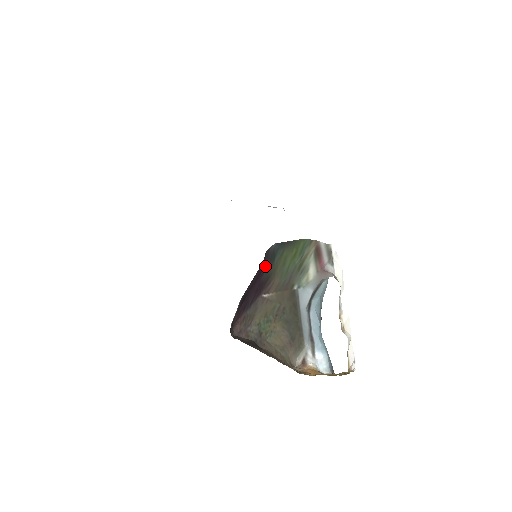
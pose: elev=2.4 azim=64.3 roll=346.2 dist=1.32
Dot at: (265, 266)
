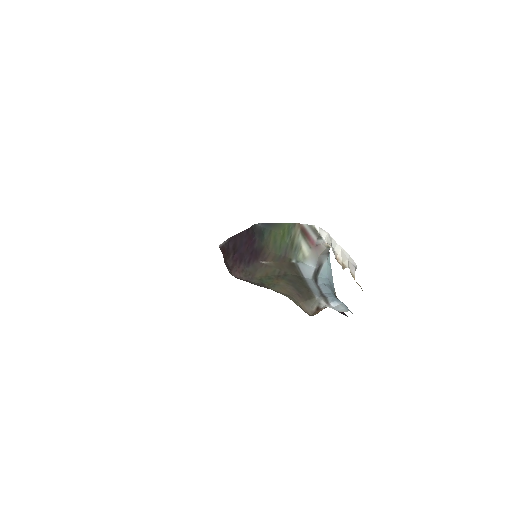
Dot at: (255, 237)
